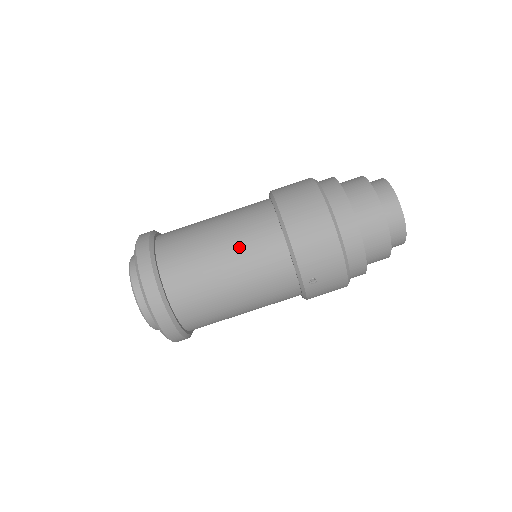
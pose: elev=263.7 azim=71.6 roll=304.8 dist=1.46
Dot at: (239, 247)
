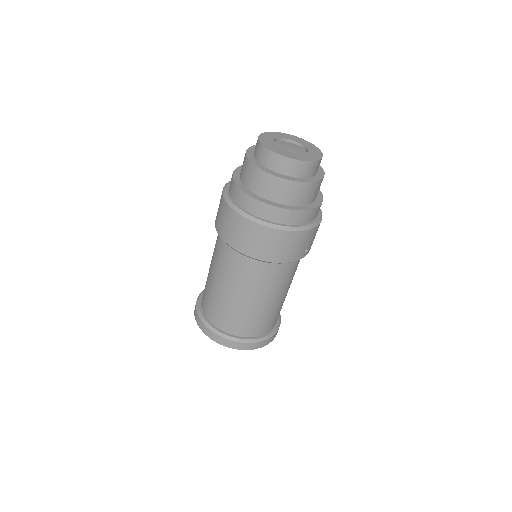
Dot at: (253, 289)
